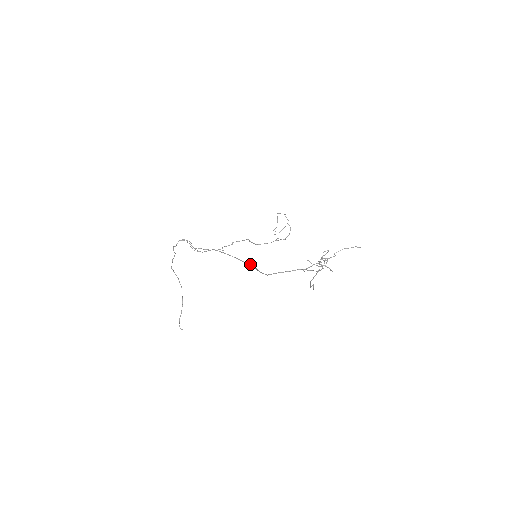
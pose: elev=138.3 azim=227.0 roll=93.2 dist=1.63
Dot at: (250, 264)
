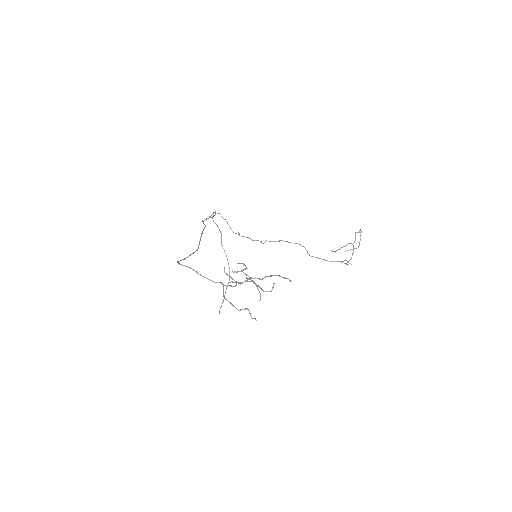
Dot at: (197, 249)
